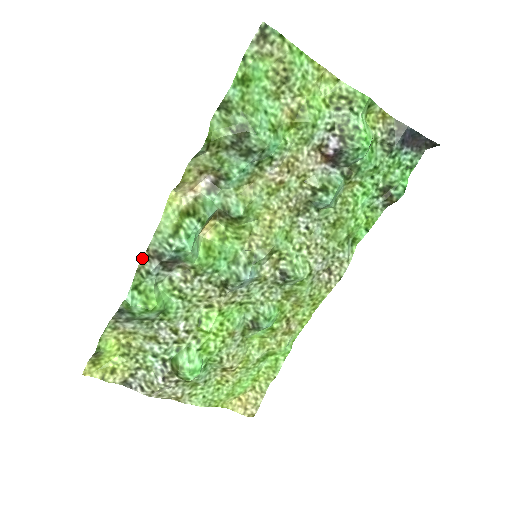
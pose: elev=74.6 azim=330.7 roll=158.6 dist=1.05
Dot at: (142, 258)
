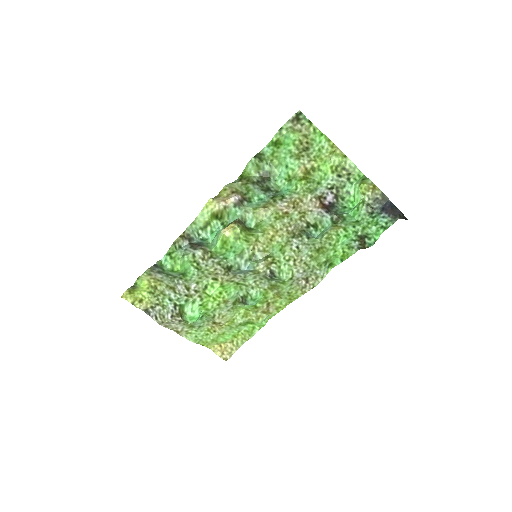
Dot at: (179, 236)
